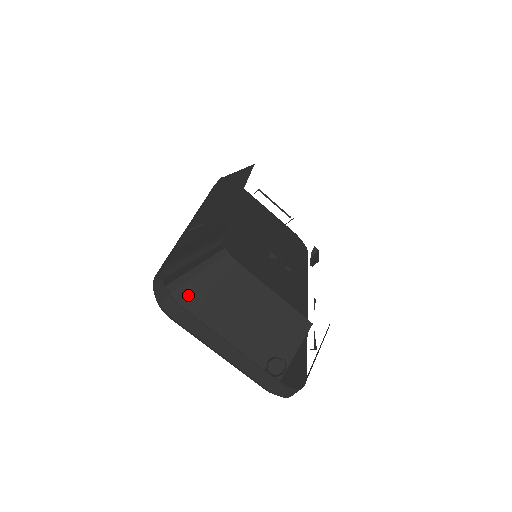
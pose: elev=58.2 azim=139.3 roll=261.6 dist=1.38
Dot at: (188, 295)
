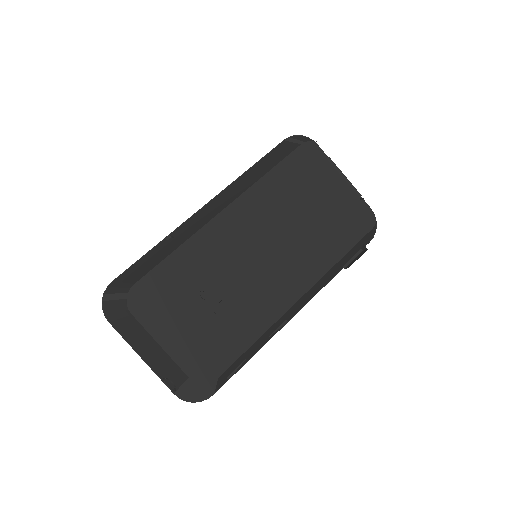
Dot at: (110, 316)
